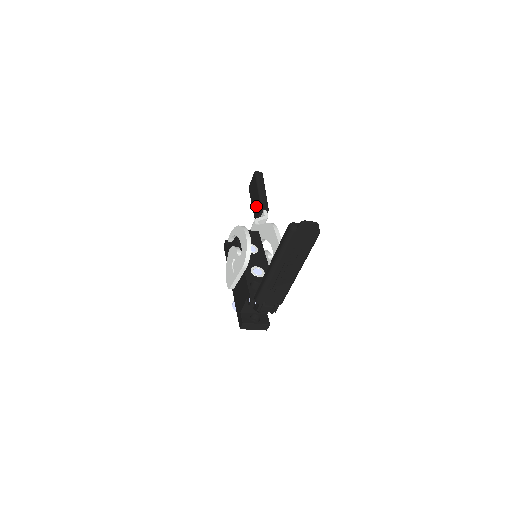
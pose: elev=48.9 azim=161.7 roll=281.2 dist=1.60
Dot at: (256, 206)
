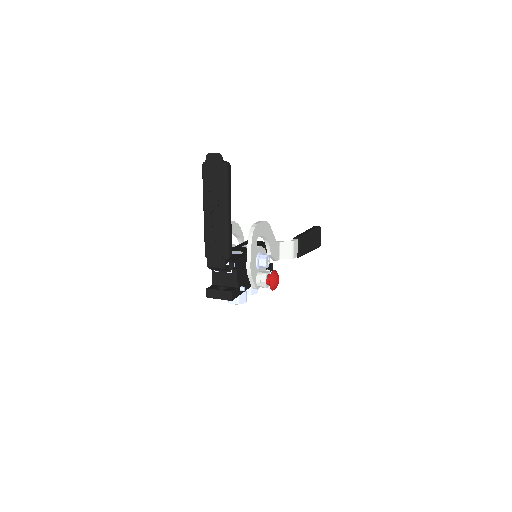
Dot at: occluded
